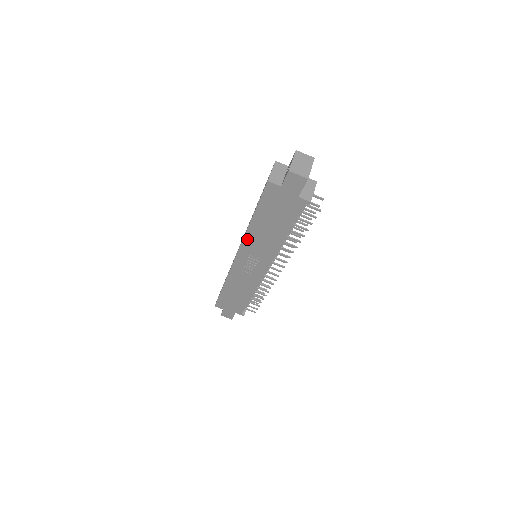
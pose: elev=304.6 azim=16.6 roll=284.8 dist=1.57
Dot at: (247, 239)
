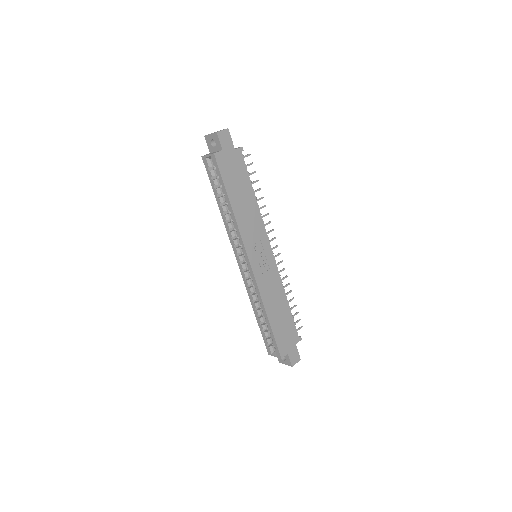
Dot at: (241, 229)
